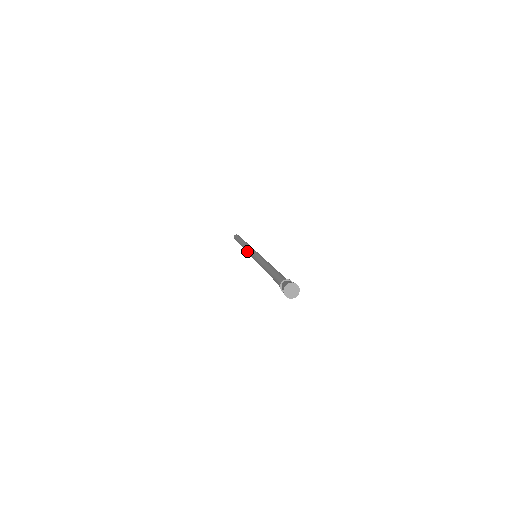
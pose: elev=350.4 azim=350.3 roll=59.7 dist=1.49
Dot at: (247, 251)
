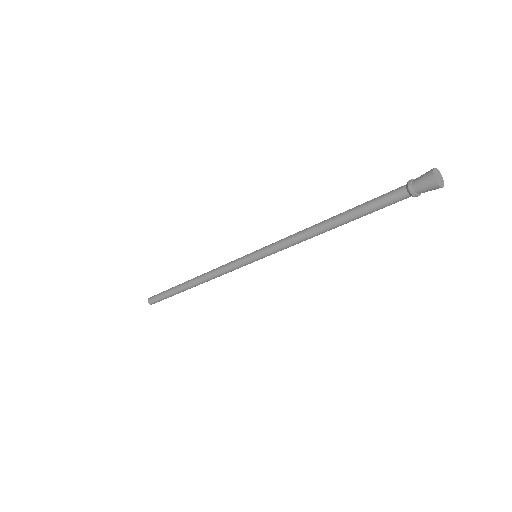
Dot at: (225, 264)
